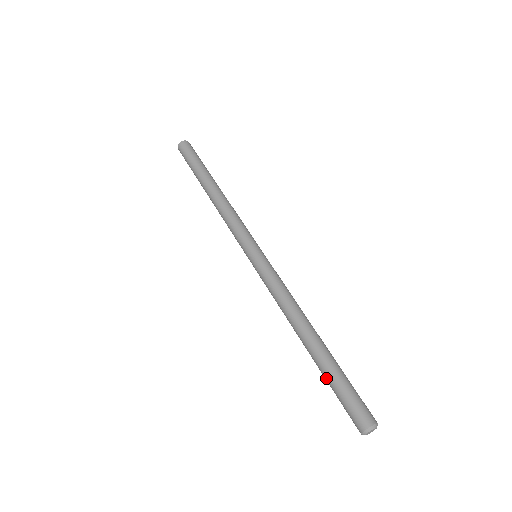
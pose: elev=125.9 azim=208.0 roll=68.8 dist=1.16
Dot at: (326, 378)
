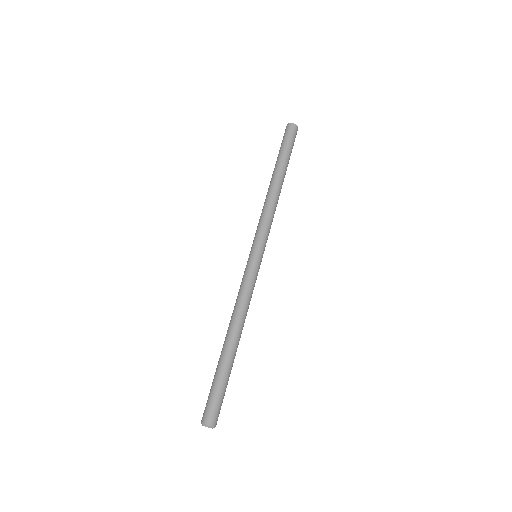
Dot at: (216, 373)
